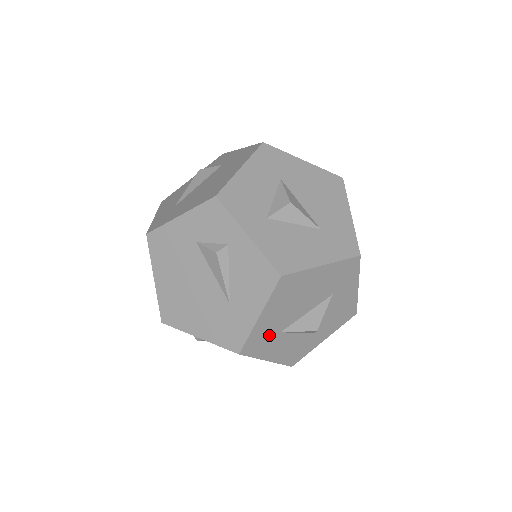
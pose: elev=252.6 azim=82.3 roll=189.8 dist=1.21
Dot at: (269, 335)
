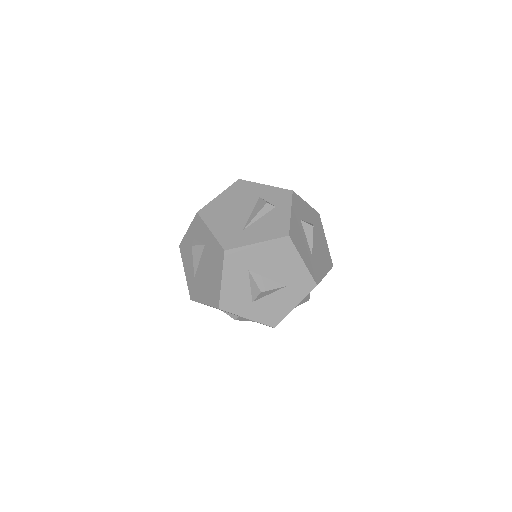
Dot at: occluded
